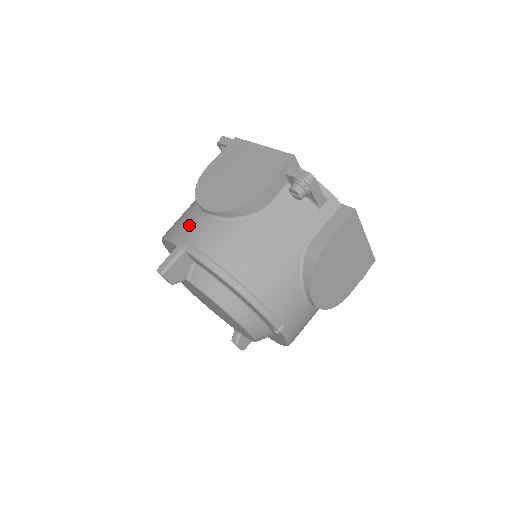
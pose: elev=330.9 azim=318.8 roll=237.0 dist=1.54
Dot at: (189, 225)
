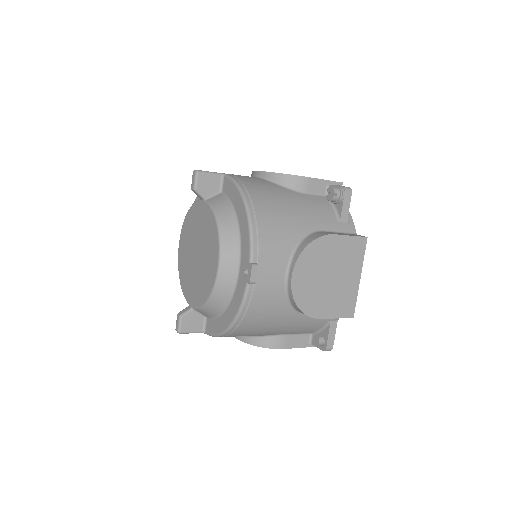
Dot at: occluded
